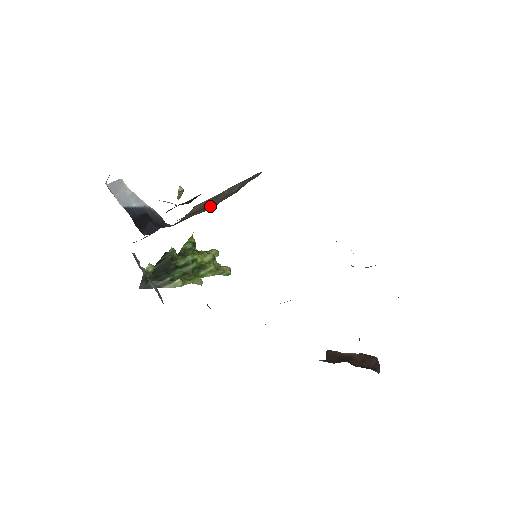
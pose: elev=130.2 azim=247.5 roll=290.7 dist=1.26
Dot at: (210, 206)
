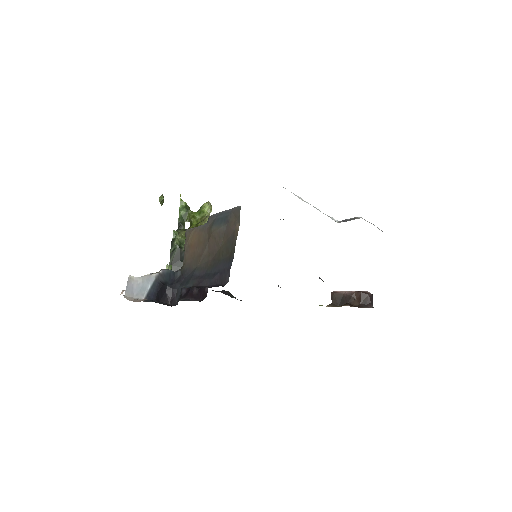
Dot at: (207, 255)
